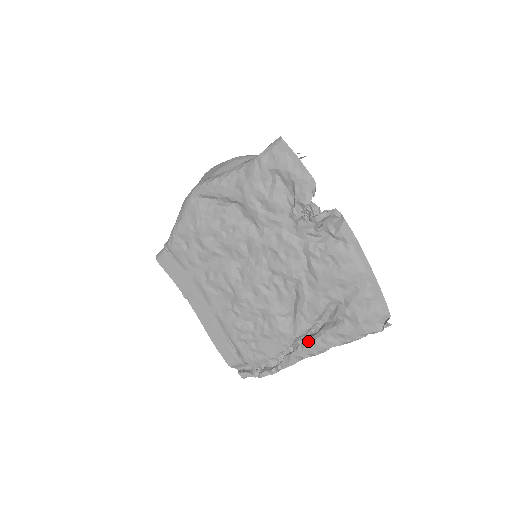
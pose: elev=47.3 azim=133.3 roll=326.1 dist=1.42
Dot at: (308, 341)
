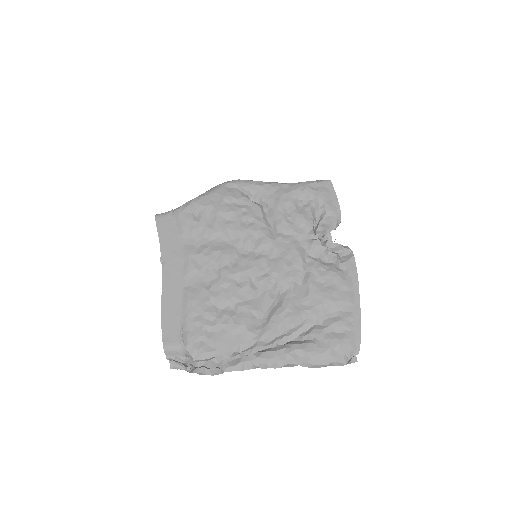
Dot at: (268, 350)
